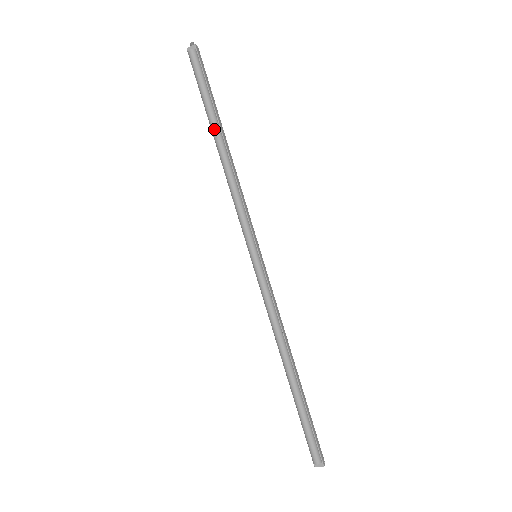
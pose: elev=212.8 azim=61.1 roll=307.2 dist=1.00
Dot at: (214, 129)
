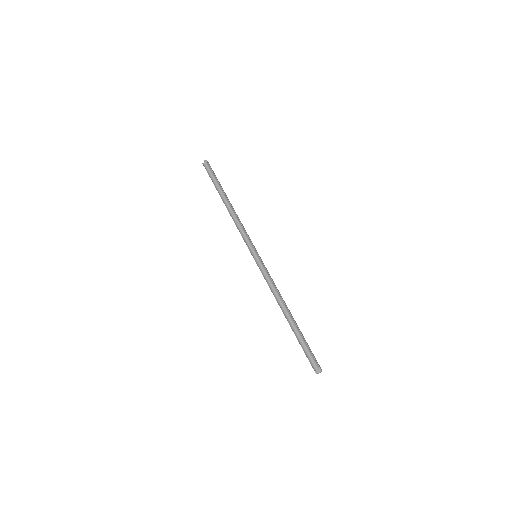
Dot at: (222, 196)
